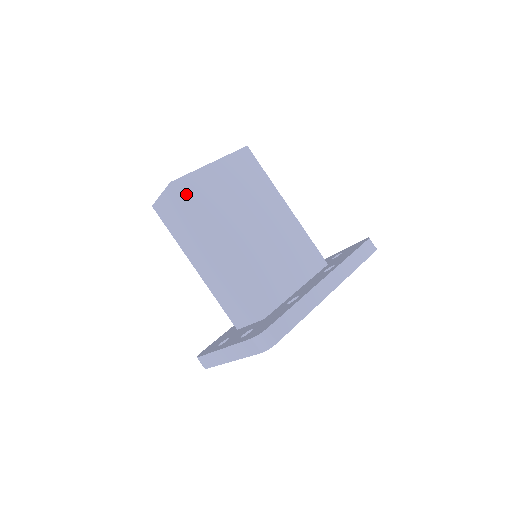
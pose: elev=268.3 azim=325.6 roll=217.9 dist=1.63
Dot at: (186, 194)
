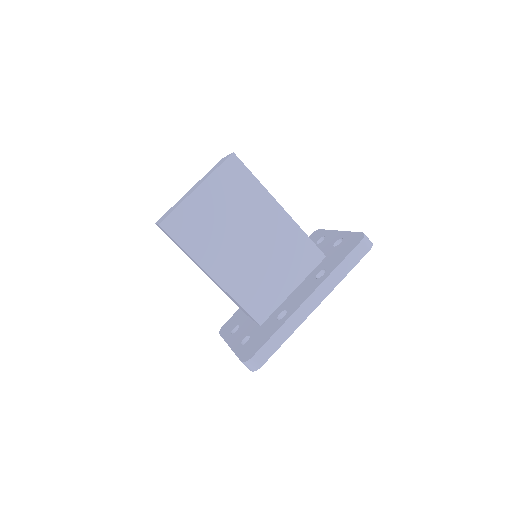
Dot at: (175, 232)
